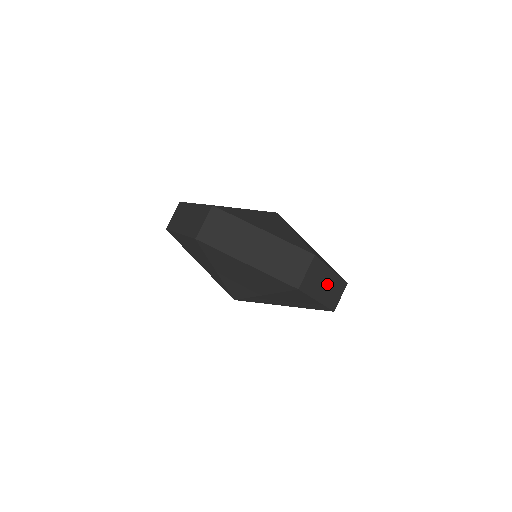
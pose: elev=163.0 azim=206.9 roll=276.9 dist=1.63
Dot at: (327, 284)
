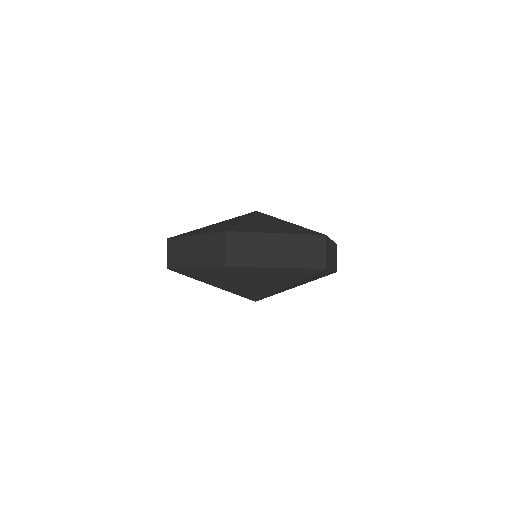
Dot at: (332, 253)
